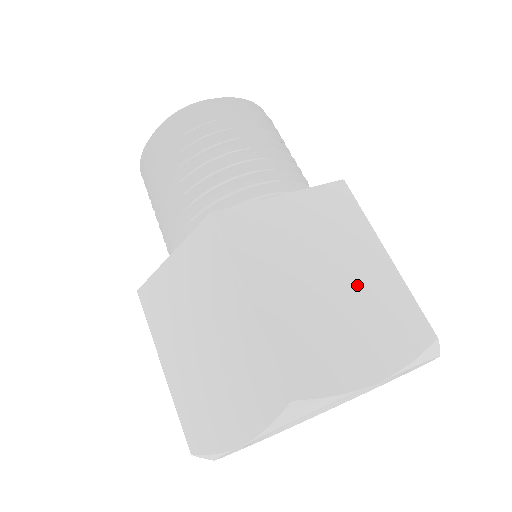
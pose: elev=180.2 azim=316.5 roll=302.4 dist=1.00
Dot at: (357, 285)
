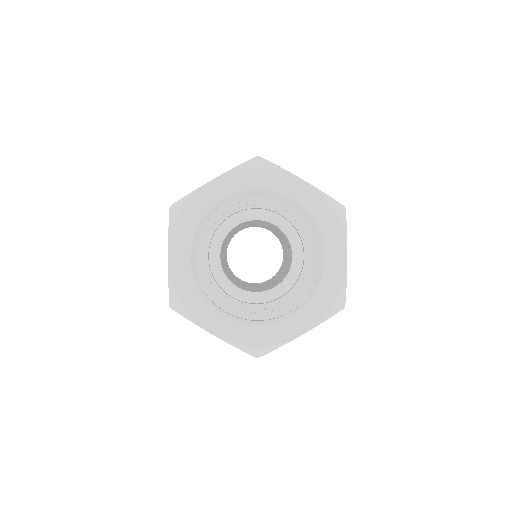
Dot at: occluded
